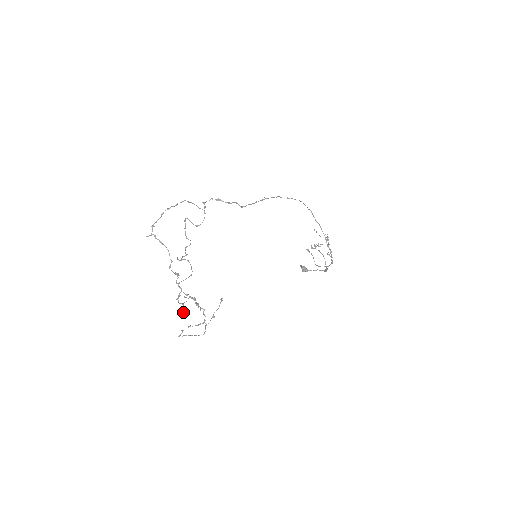
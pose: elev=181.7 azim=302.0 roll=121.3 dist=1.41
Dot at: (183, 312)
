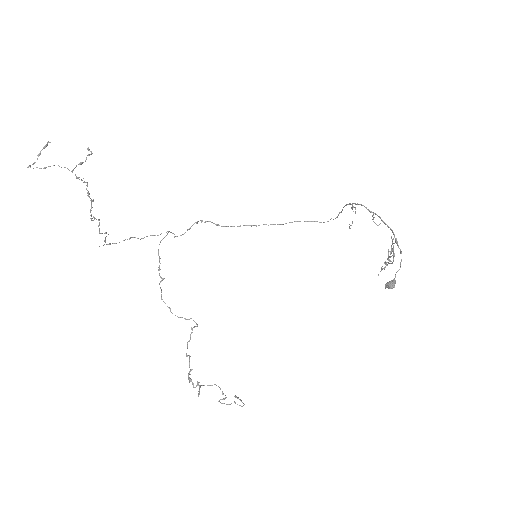
Dot at: (199, 393)
